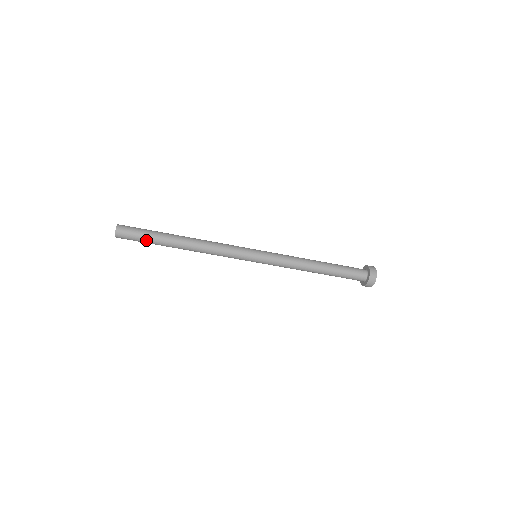
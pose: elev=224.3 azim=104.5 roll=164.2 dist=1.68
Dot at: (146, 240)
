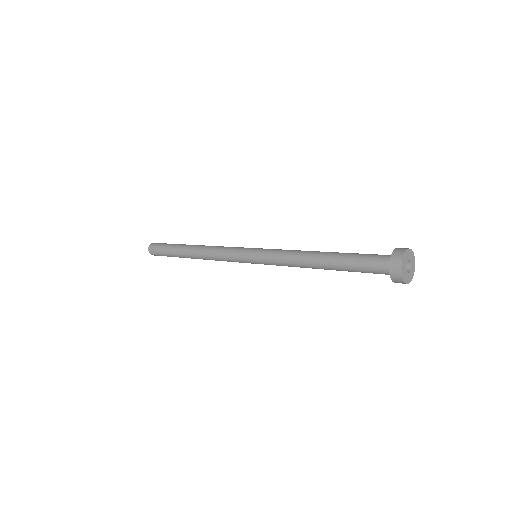
Dot at: (169, 256)
